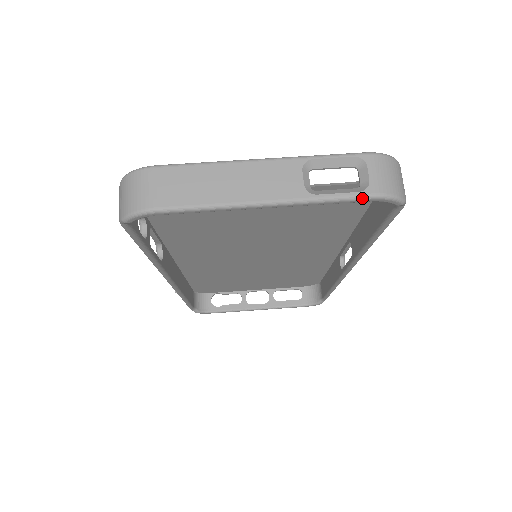
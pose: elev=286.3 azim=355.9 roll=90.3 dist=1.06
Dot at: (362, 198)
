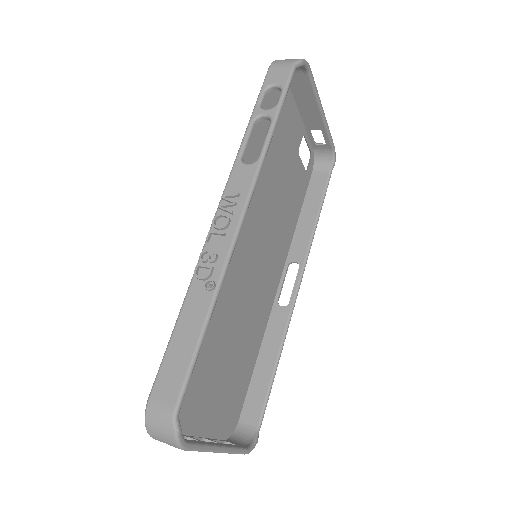
Dot at: occluded
